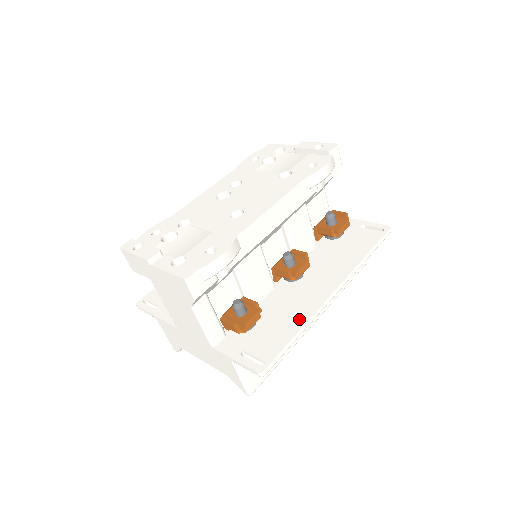
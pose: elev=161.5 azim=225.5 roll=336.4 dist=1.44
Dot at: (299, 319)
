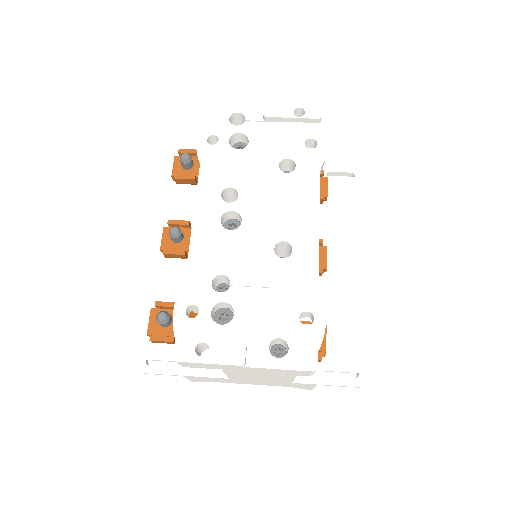
Dot at: (352, 313)
